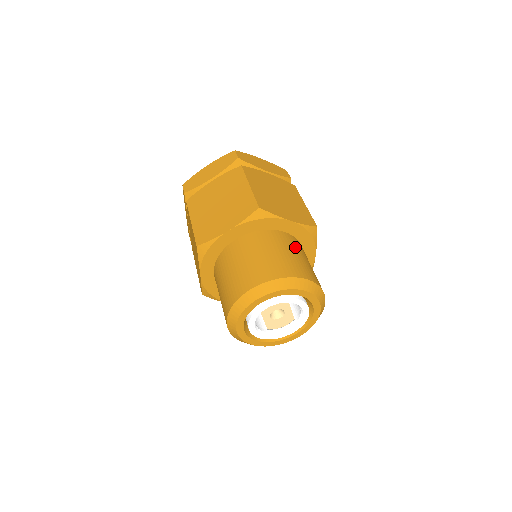
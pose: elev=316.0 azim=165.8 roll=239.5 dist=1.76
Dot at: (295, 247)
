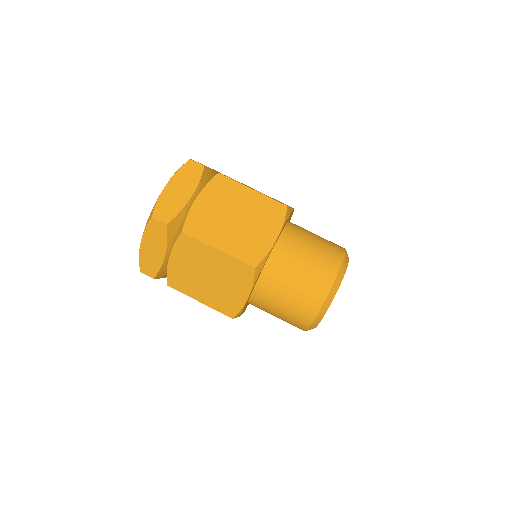
Dot at: (297, 248)
